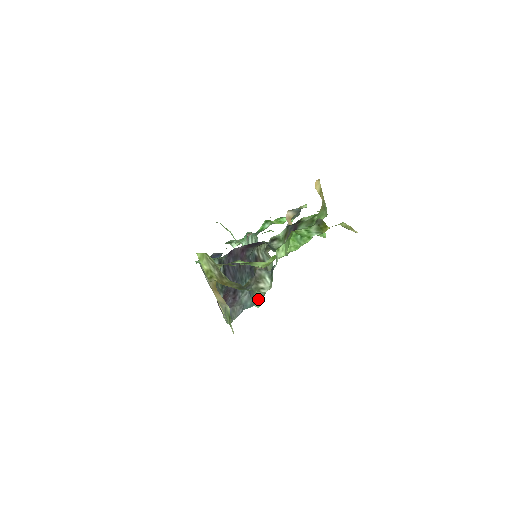
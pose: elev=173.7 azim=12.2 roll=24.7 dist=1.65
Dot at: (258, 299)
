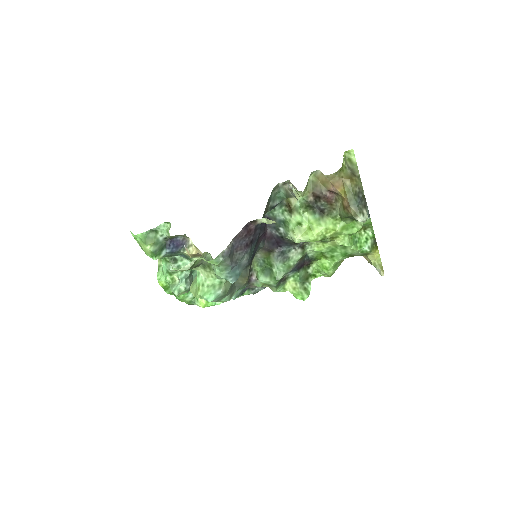
Dot at: (225, 289)
